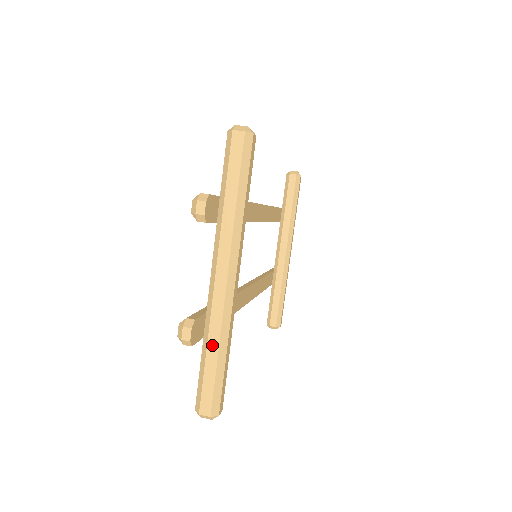
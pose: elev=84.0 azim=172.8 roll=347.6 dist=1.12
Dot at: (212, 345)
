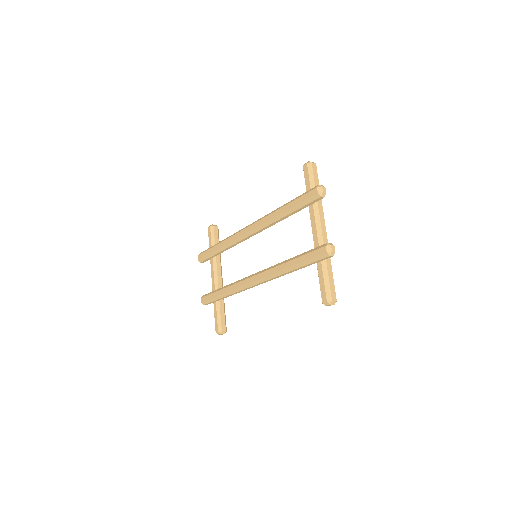
Dot at: (328, 262)
